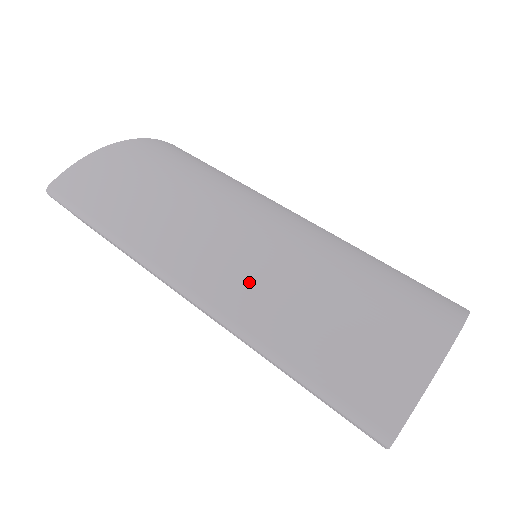
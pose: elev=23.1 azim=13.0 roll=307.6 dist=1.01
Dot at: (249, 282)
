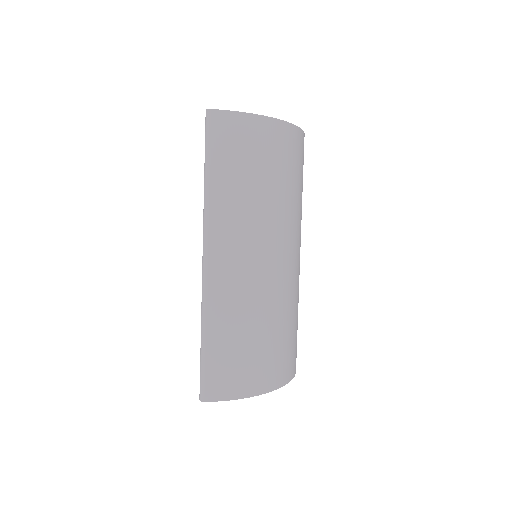
Dot at: (232, 290)
